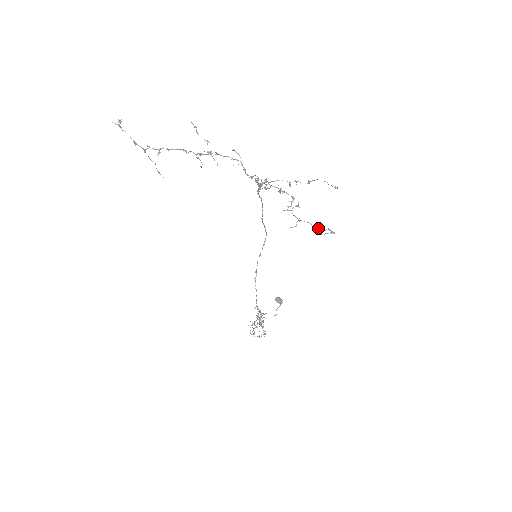
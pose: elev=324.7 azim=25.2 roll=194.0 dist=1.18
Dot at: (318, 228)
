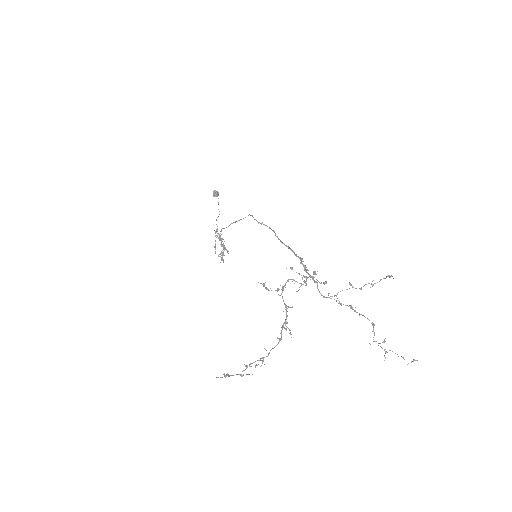
Dot at: occluded
